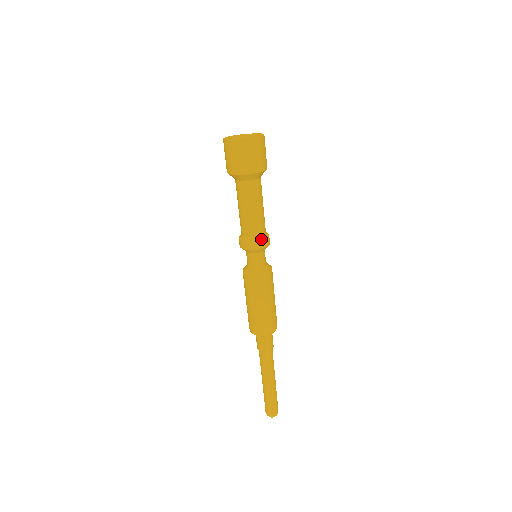
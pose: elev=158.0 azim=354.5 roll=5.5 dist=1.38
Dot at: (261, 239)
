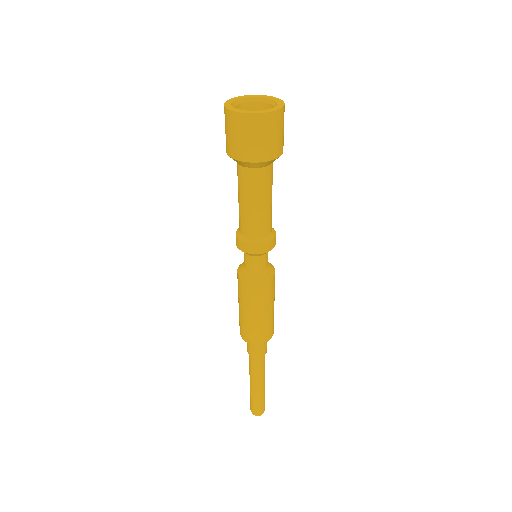
Dot at: (256, 243)
